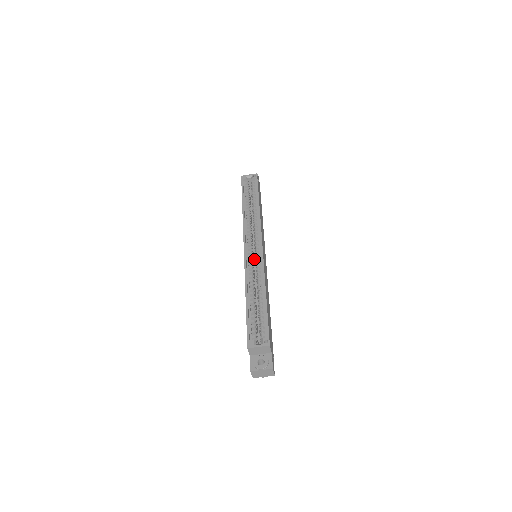
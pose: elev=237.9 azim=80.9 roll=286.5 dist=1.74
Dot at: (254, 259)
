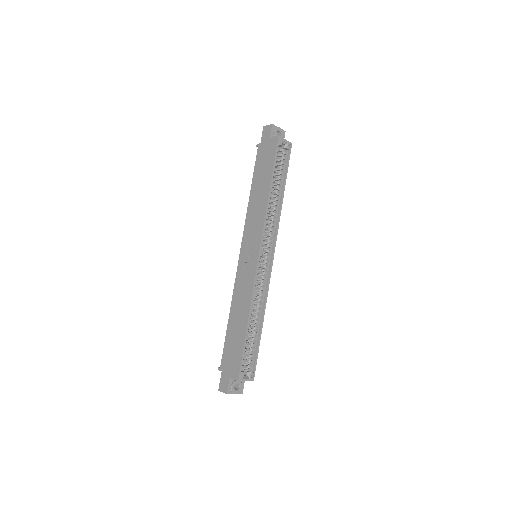
Dot at: occluded
